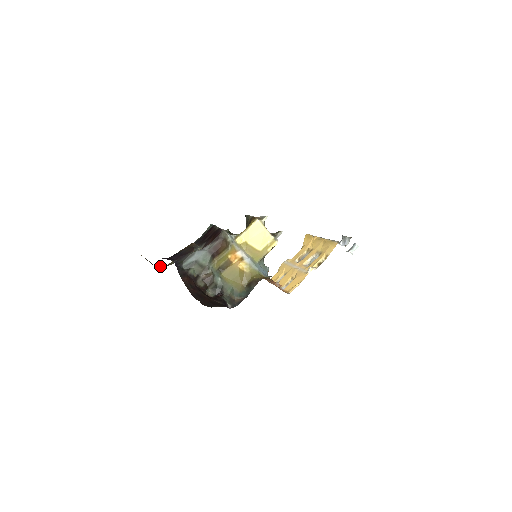
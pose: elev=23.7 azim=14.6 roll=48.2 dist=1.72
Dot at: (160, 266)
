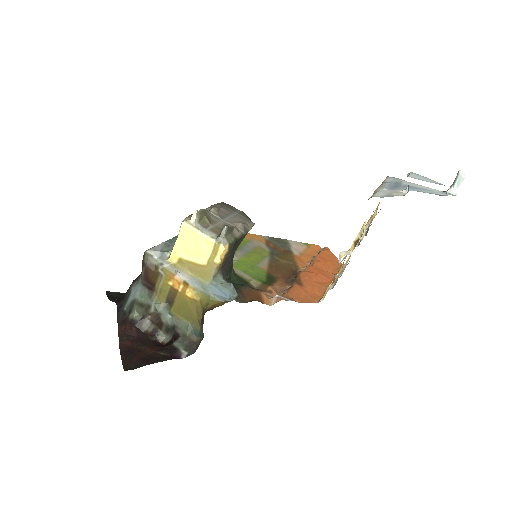
Dot at: occluded
